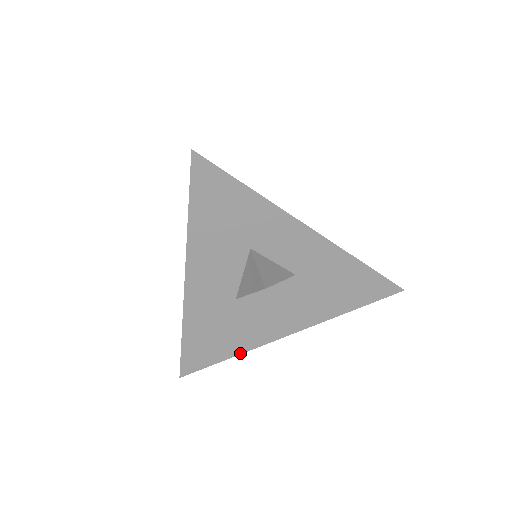
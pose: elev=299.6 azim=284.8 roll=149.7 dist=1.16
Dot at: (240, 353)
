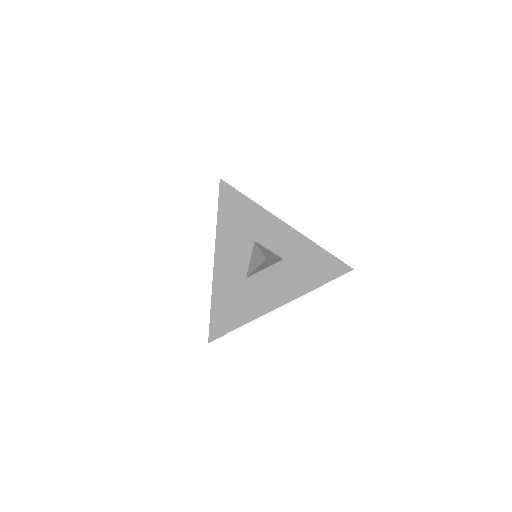
Dot at: (250, 321)
